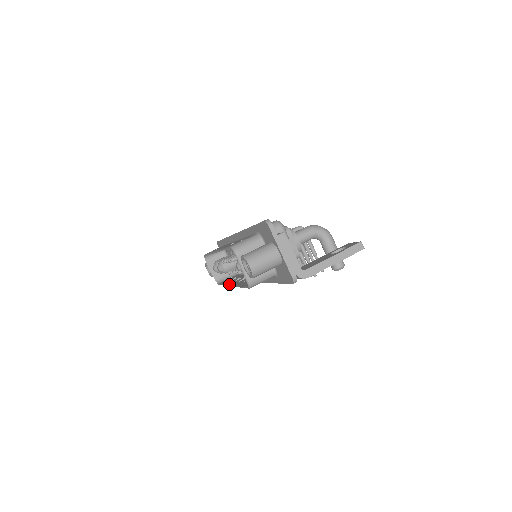
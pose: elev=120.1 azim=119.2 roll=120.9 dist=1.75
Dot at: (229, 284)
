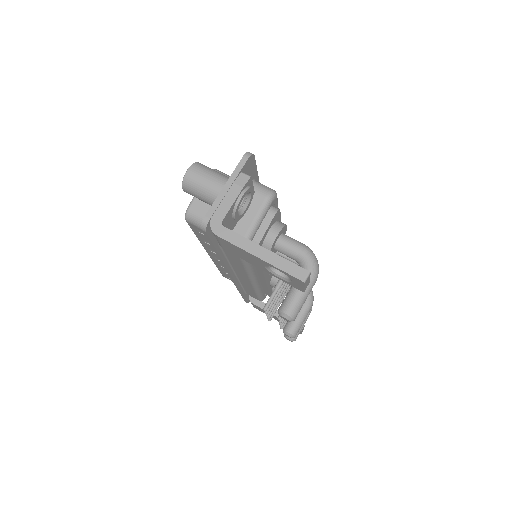
Dot at: occluded
